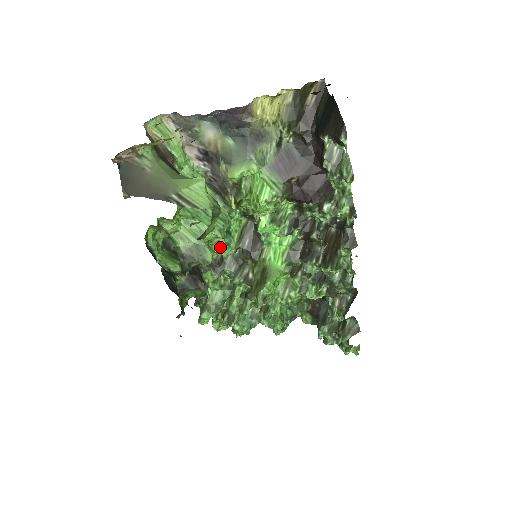
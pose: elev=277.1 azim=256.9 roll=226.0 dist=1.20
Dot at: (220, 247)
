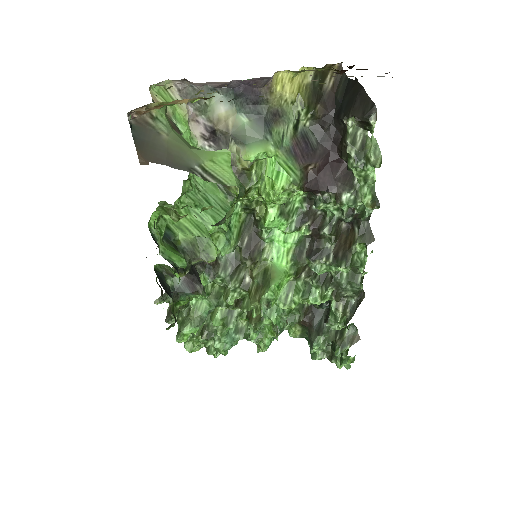
Dot at: (220, 244)
